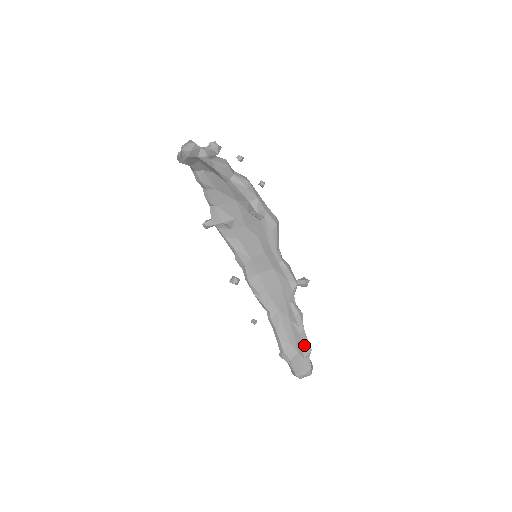
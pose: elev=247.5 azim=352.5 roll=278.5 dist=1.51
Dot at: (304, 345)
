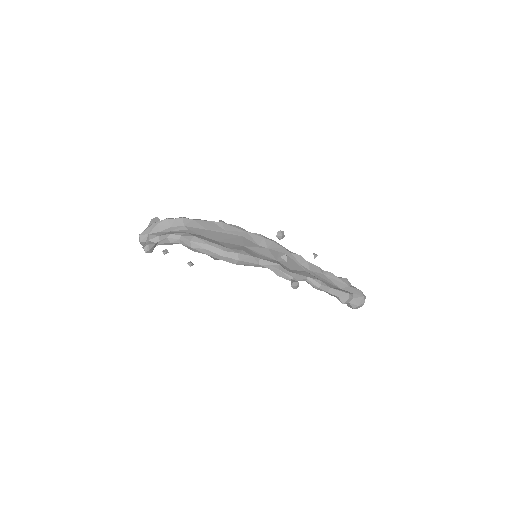
Dot at: (337, 298)
